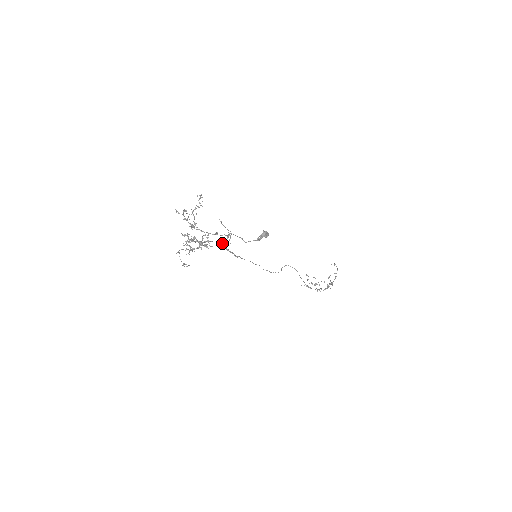
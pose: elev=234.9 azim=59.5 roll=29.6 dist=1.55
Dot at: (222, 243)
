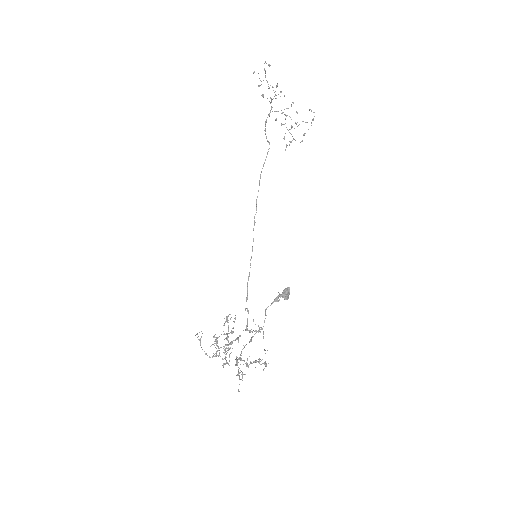
Dot at: occluded
